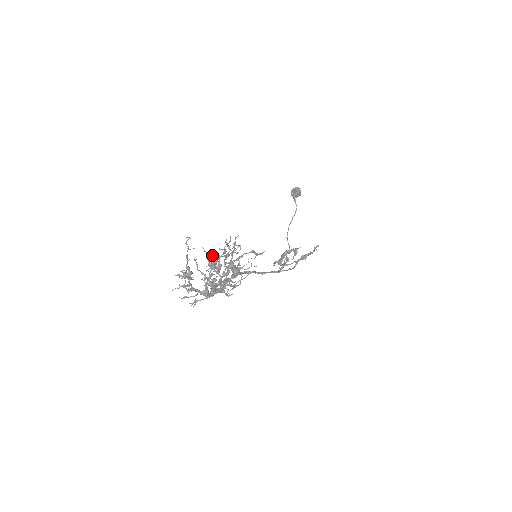
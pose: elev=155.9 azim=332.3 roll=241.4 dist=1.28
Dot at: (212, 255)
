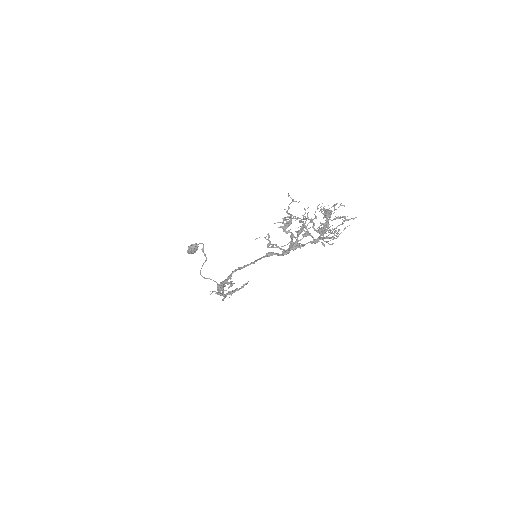
Dot at: occluded
